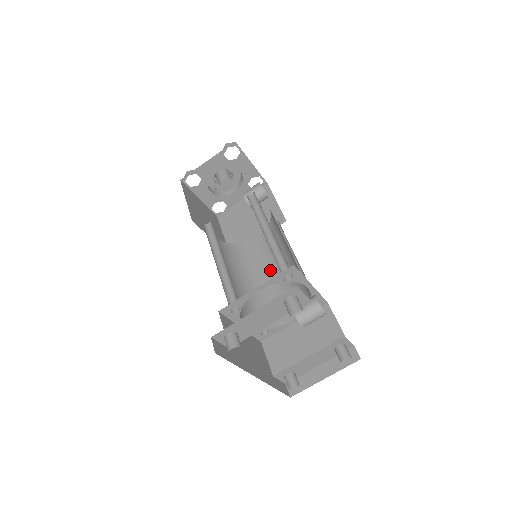
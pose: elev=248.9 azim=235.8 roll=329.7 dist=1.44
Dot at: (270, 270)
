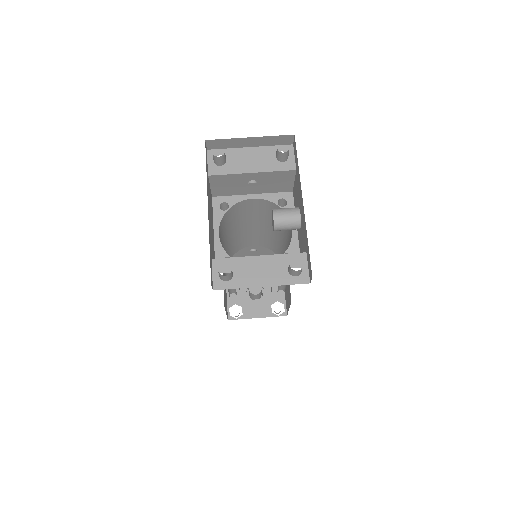
Dot at: occluded
